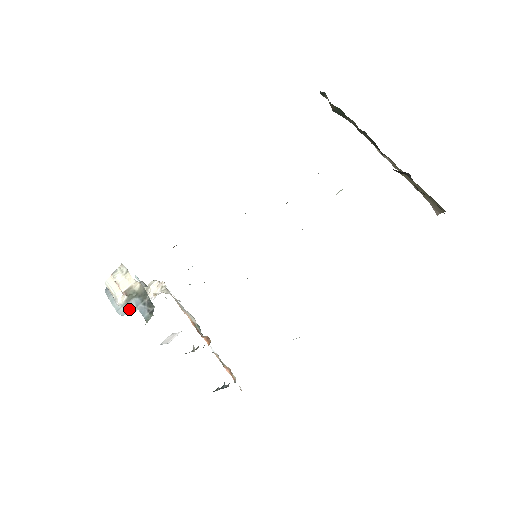
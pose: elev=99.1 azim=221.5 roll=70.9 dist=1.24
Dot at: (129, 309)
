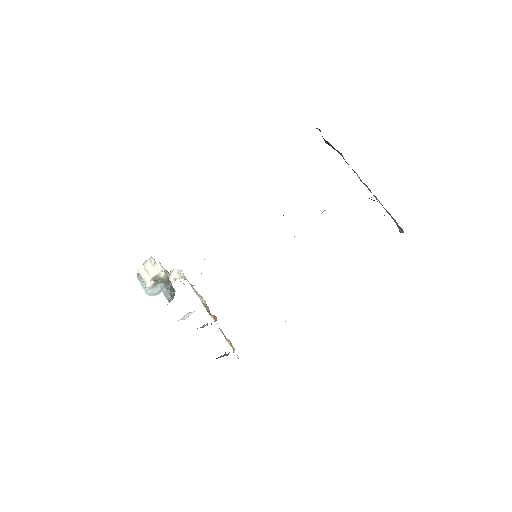
Dot at: (155, 291)
